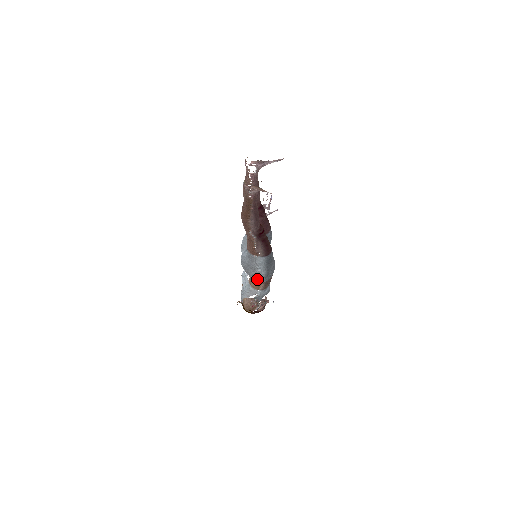
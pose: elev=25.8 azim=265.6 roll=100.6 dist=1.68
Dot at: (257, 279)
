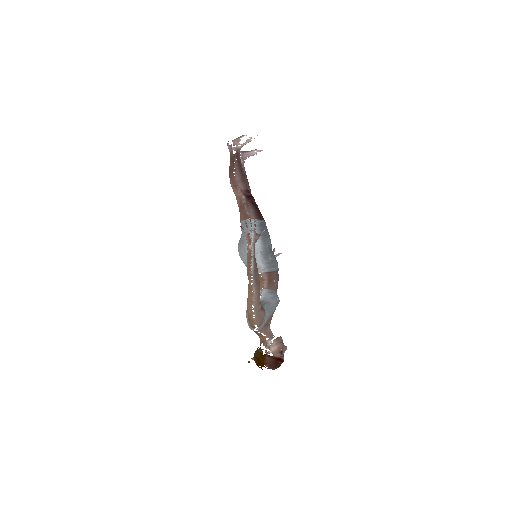
Dot at: occluded
